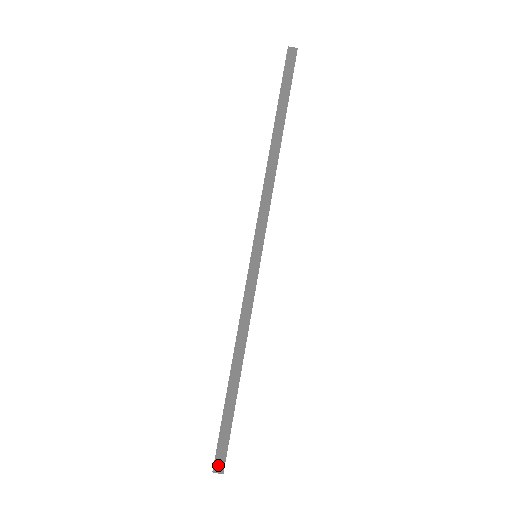
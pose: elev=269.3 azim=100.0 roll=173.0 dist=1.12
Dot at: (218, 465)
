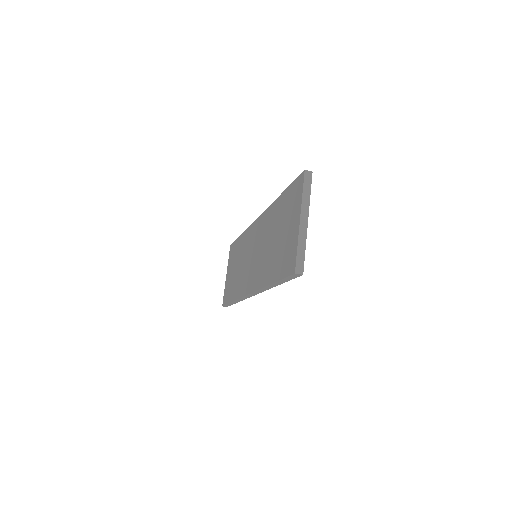
Dot at: (225, 306)
